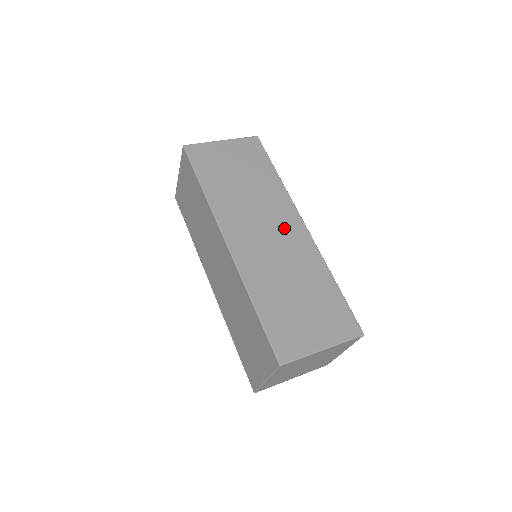
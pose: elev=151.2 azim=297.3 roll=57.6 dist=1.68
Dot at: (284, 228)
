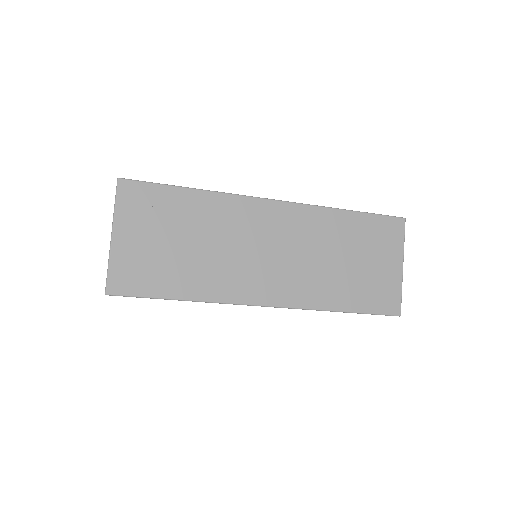
Dot at: (271, 229)
